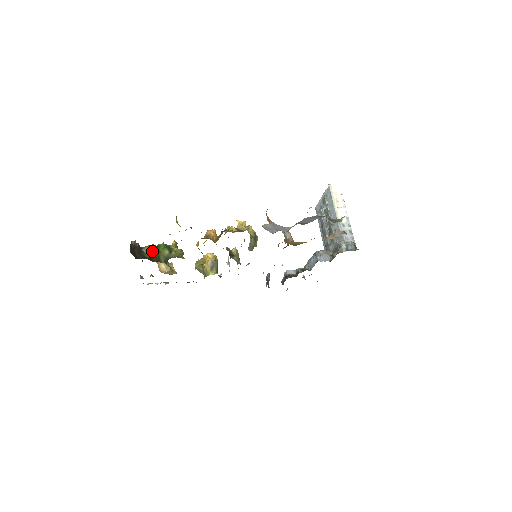
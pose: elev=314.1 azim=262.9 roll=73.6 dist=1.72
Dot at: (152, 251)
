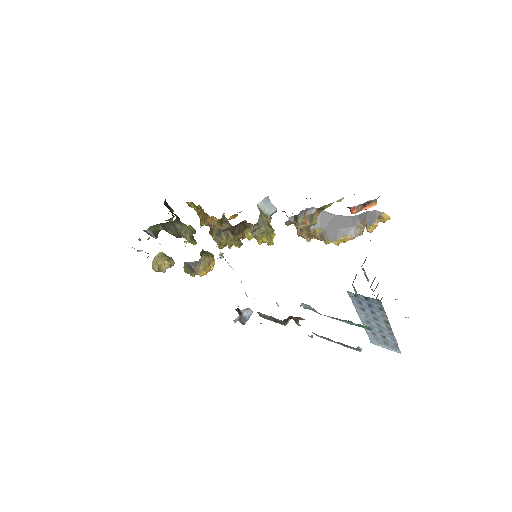
Dot at: (177, 217)
